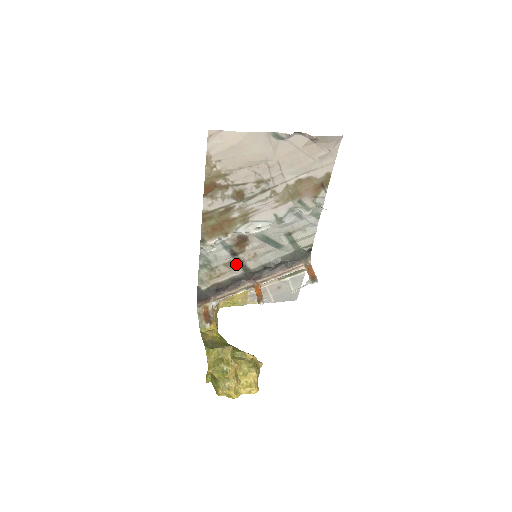
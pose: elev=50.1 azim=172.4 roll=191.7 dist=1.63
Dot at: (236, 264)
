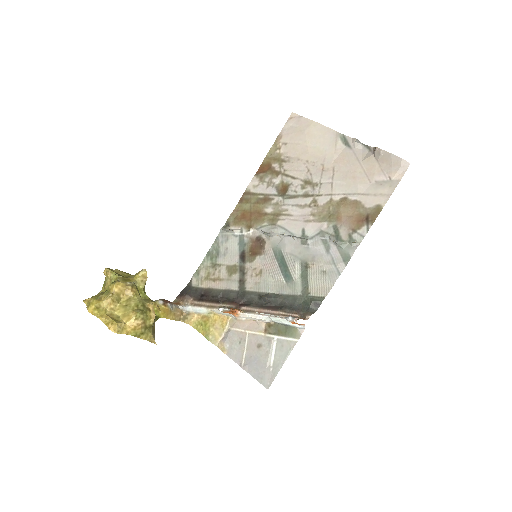
Dot at: (237, 274)
